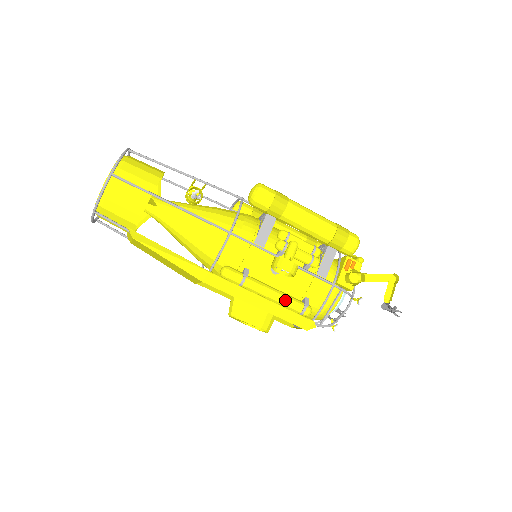
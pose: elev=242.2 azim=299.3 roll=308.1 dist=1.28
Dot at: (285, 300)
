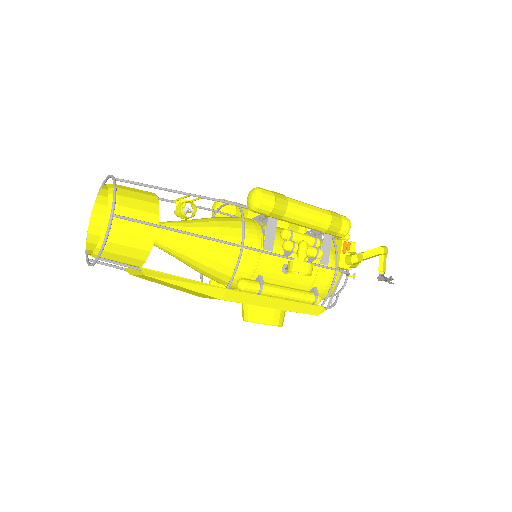
Dot at: (299, 296)
